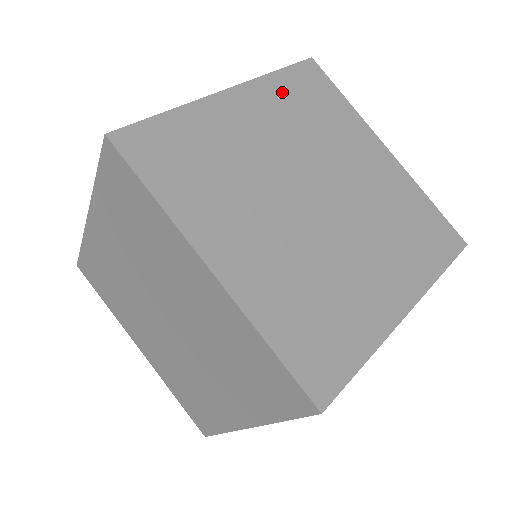
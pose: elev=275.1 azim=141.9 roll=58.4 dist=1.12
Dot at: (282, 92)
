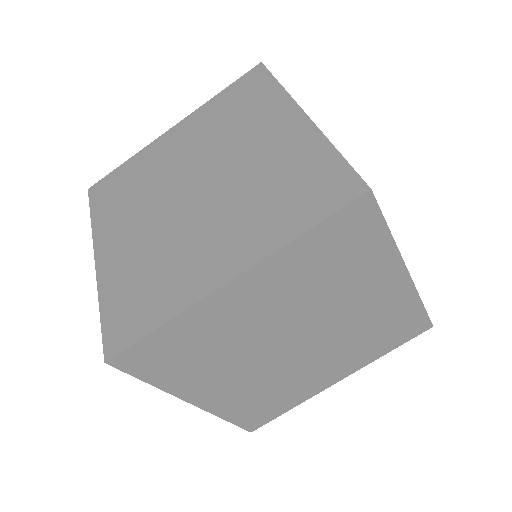
Dot at: (301, 258)
